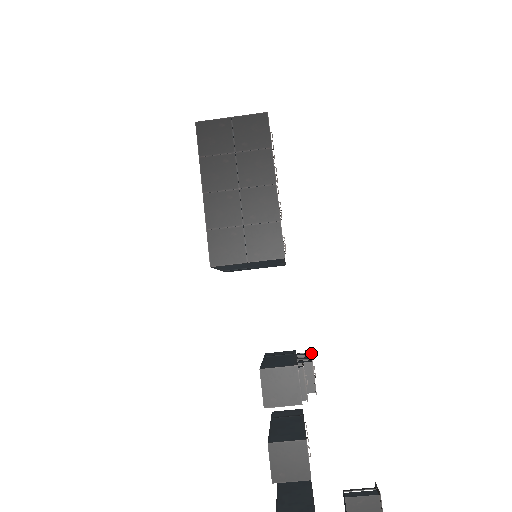
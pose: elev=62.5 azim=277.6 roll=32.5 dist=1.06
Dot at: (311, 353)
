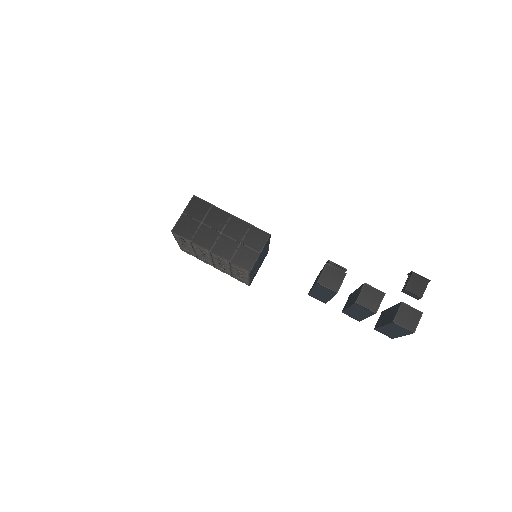
Dot at: occluded
